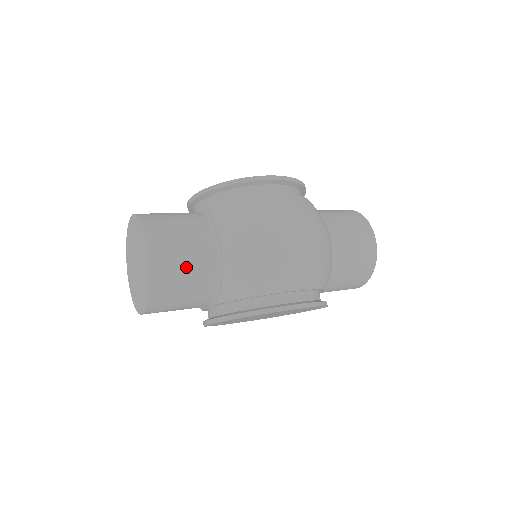
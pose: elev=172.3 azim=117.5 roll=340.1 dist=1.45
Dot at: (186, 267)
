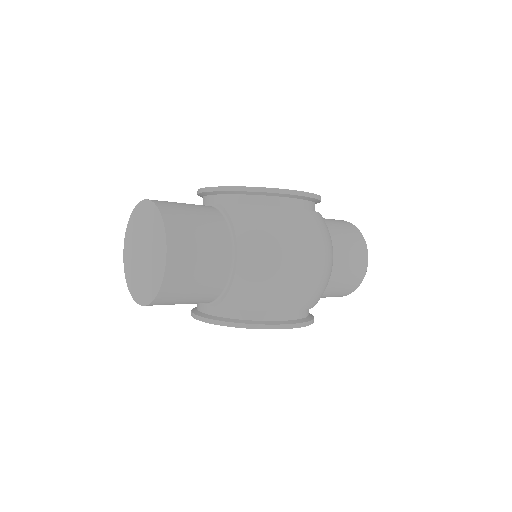
Dot at: (199, 273)
